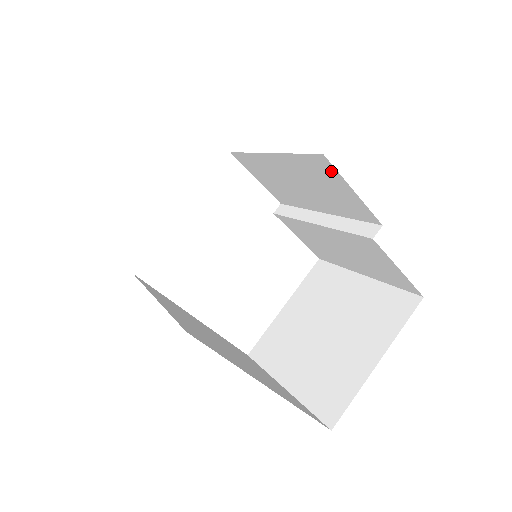
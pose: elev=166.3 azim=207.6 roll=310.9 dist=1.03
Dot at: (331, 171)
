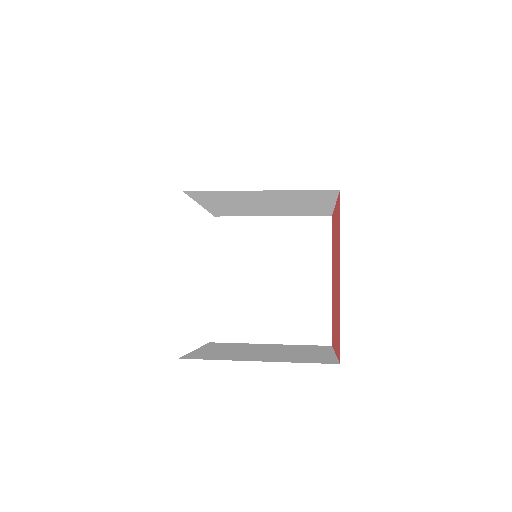
Dot at: (326, 230)
